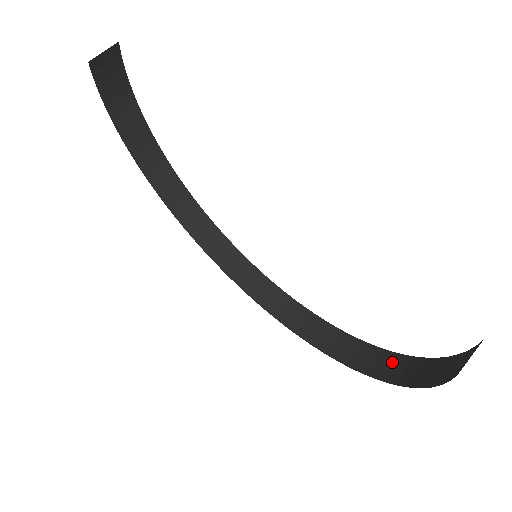
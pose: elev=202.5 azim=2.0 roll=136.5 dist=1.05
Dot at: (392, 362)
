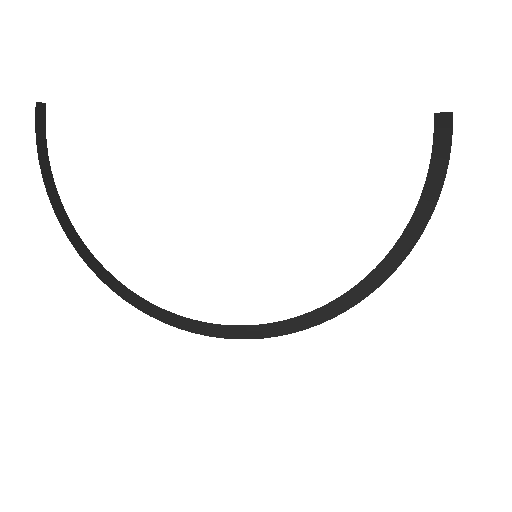
Dot at: (409, 233)
